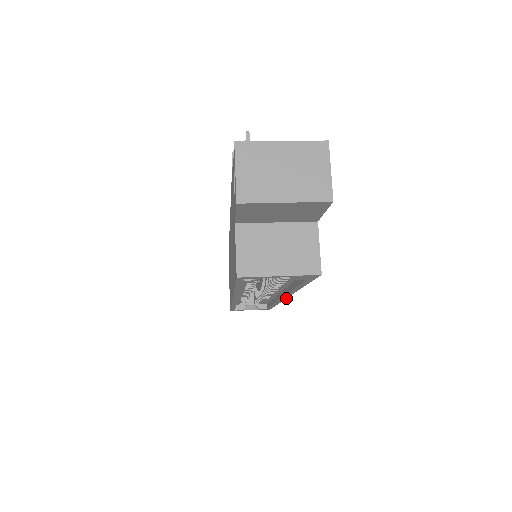
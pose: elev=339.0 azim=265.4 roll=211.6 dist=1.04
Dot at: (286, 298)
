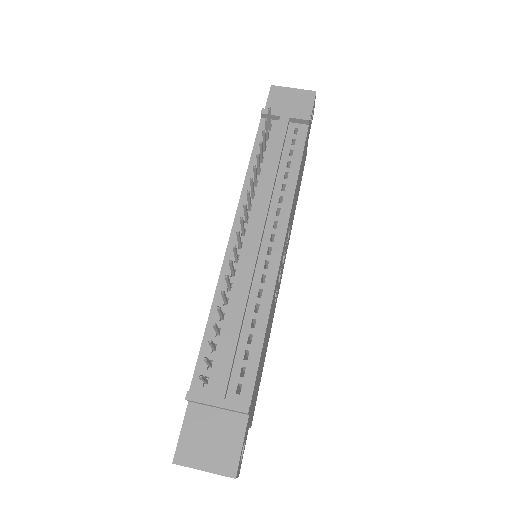
Dot at: occluded
